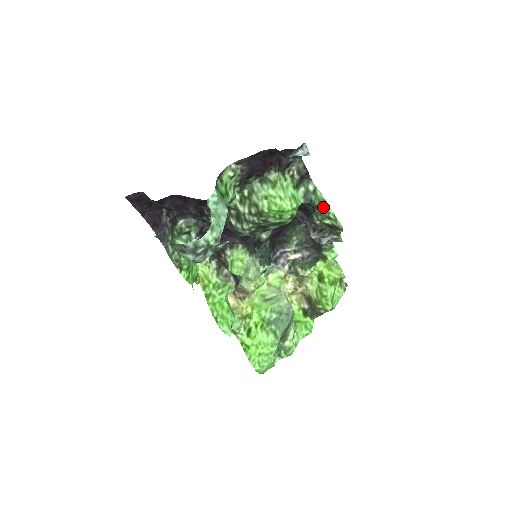
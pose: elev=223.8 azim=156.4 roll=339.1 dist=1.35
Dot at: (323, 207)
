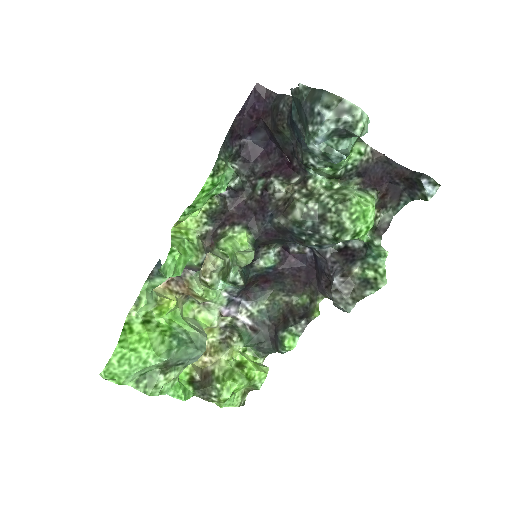
Dot at: (379, 259)
